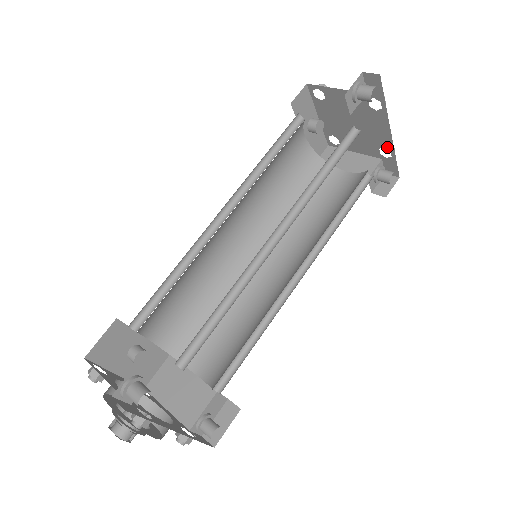
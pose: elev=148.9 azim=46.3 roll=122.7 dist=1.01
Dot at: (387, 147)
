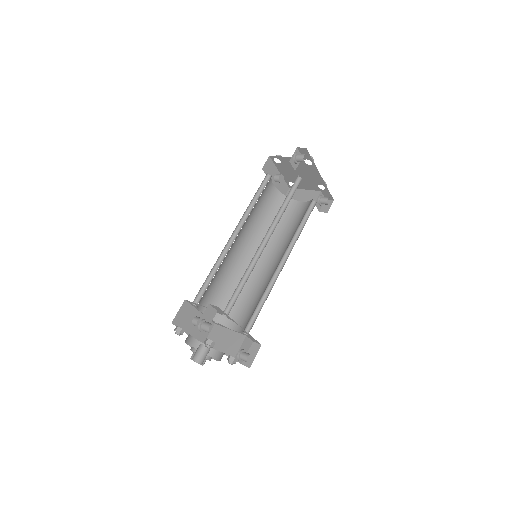
Dot at: (322, 184)
